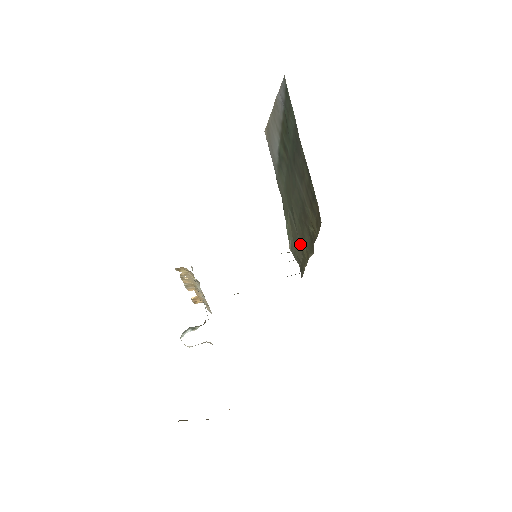
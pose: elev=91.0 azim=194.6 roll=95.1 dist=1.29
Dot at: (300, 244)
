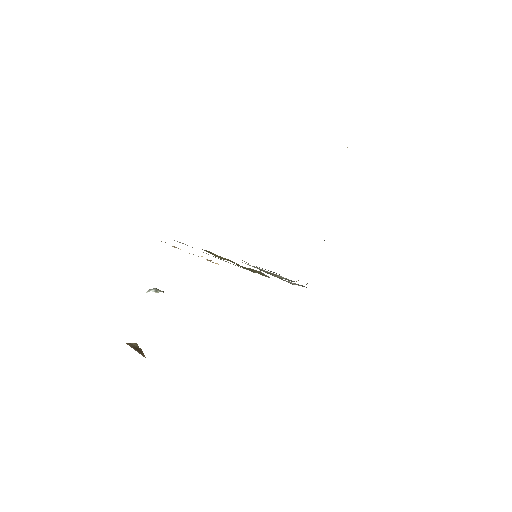
Dot at: occluded
